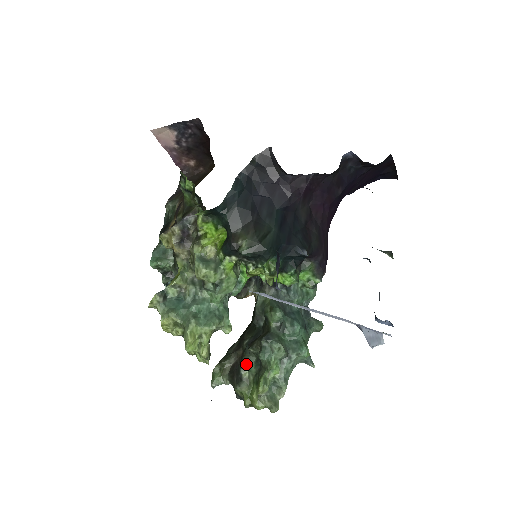
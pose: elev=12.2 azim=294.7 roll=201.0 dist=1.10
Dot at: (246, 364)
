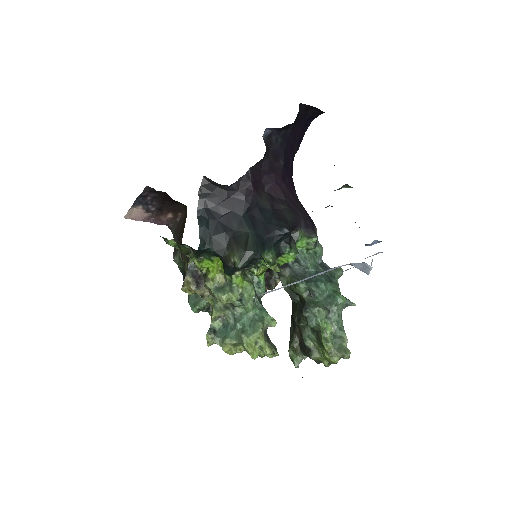
Dot at: (306, 337)
